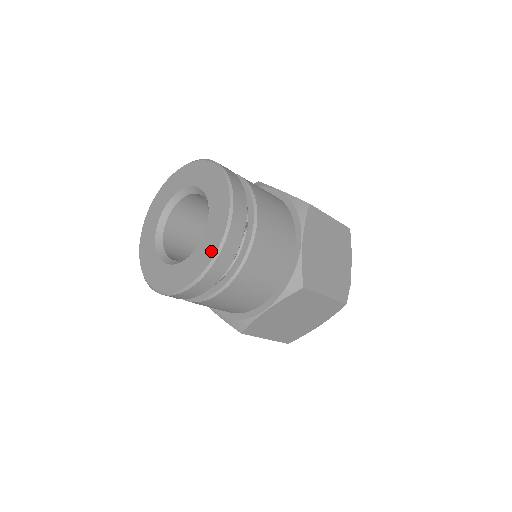
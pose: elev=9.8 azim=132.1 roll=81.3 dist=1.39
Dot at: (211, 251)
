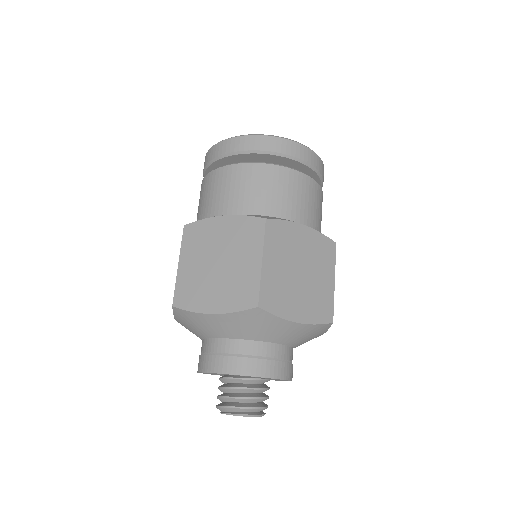
Dot at: occluded
